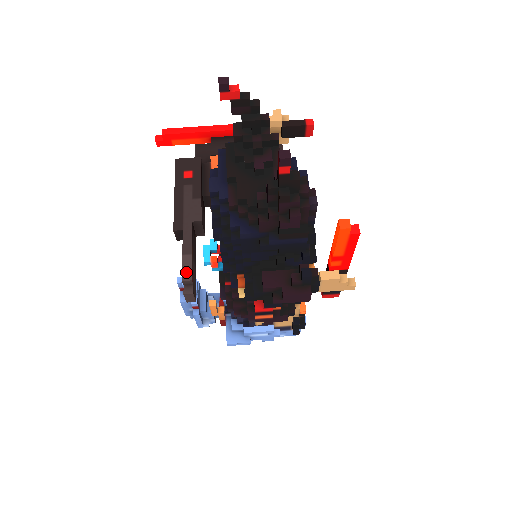
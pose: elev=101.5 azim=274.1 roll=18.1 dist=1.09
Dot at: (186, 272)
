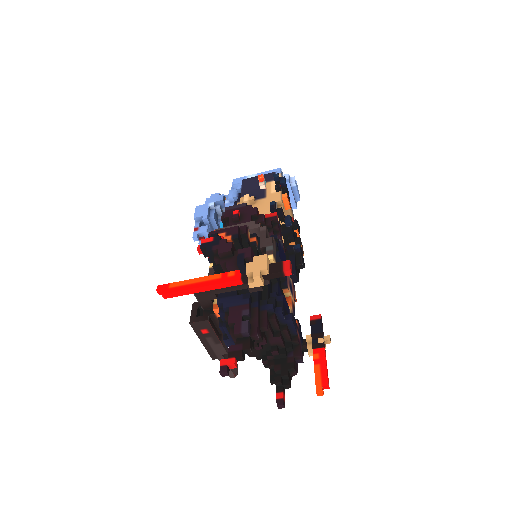
Dot at: (230, 375)
